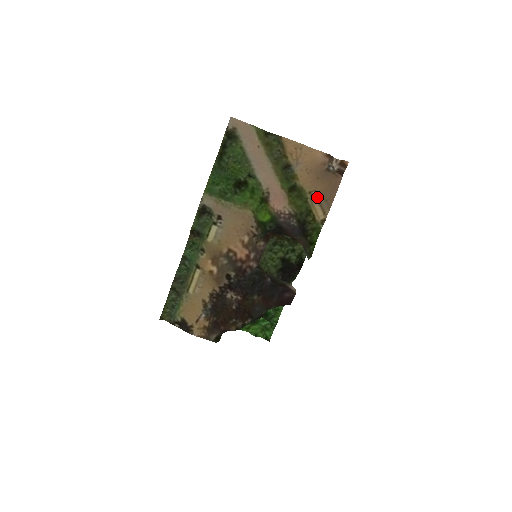
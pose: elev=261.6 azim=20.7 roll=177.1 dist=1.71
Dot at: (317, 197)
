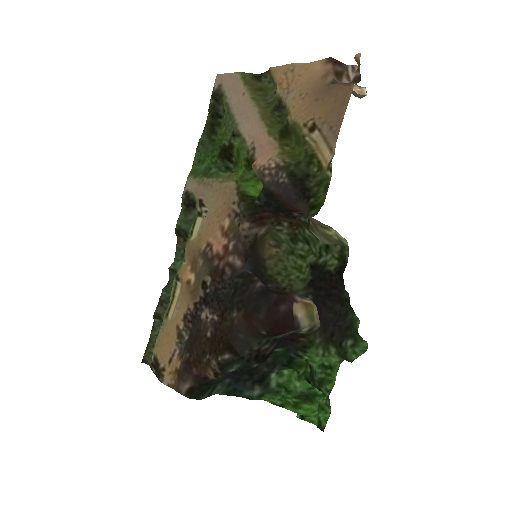
Dot at: (319, 129)
